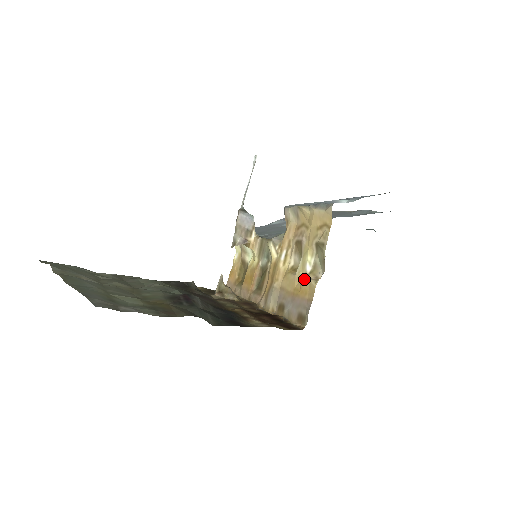
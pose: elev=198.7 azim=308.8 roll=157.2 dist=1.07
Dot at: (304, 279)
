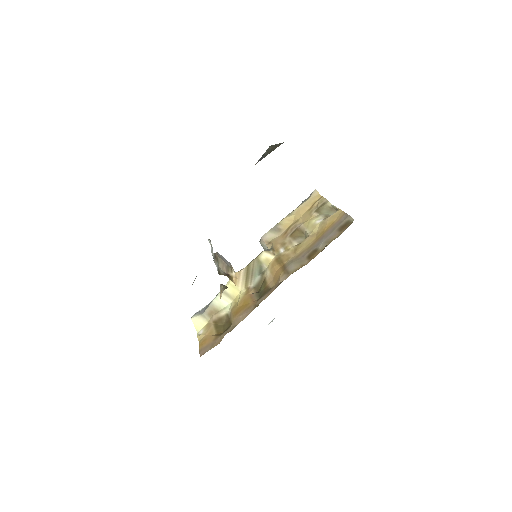
Dot at: (322, 224)
